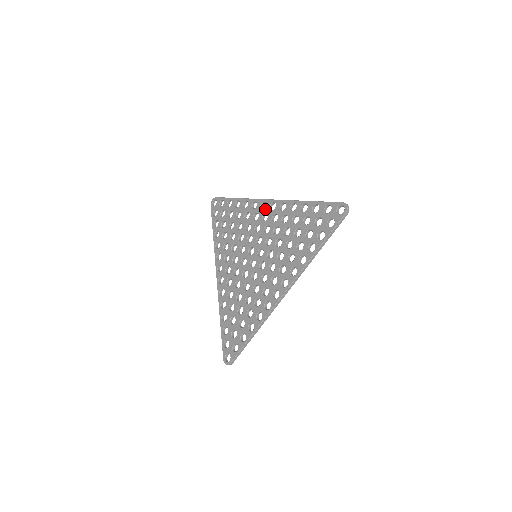
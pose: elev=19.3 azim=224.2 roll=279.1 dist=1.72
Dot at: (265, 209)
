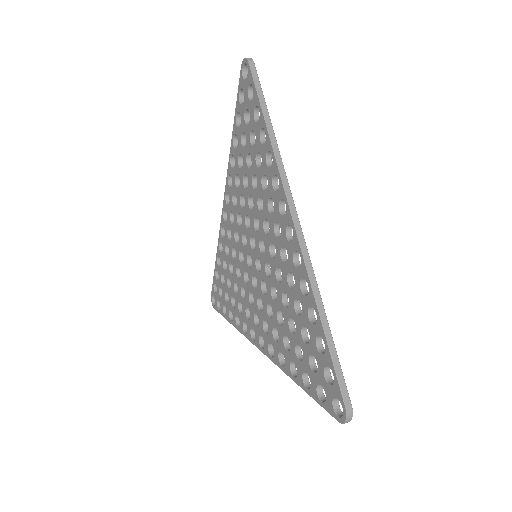
Dot at: (281, 219)
